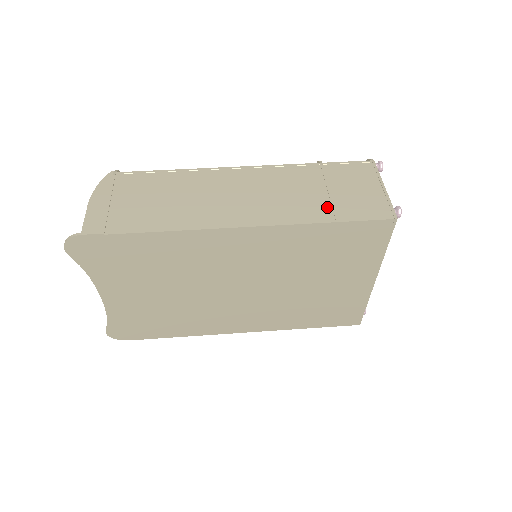
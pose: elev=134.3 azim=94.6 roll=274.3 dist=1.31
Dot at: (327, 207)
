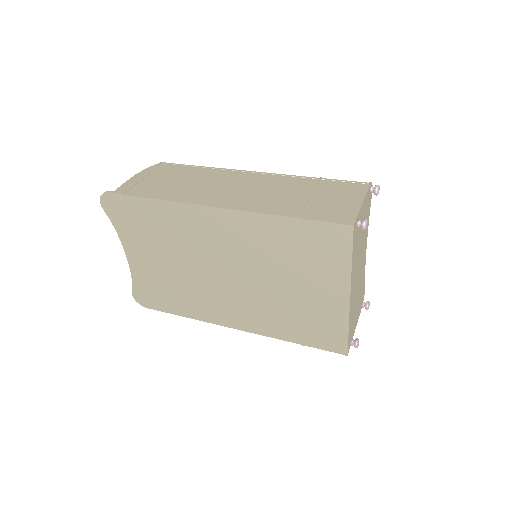
Dot at: (297, 207)
